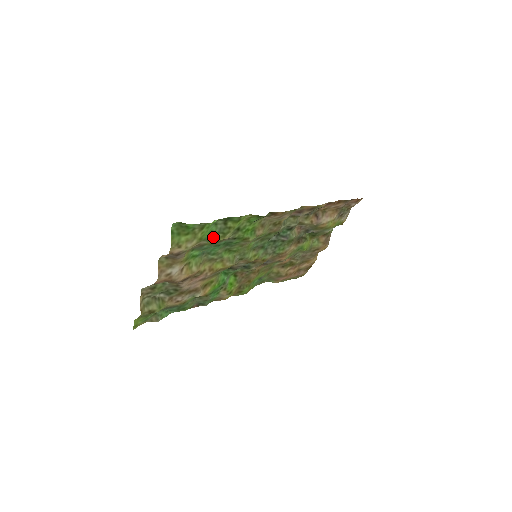
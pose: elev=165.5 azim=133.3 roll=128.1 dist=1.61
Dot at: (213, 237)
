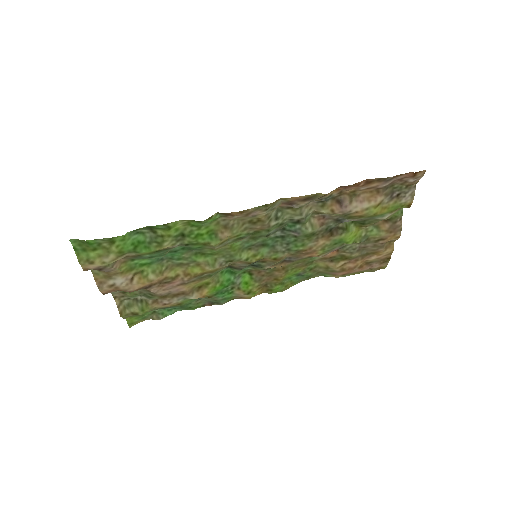
Dot at: (144, 247)
